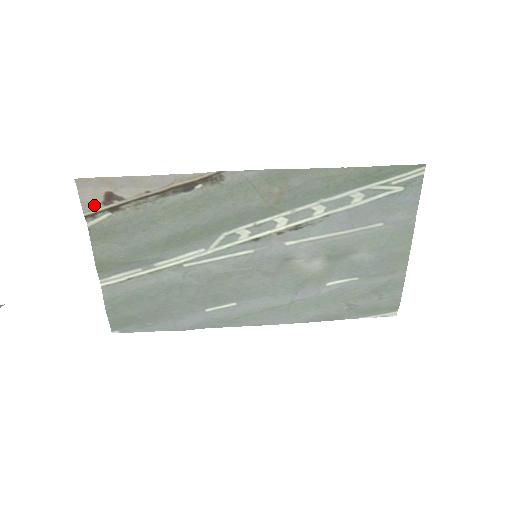
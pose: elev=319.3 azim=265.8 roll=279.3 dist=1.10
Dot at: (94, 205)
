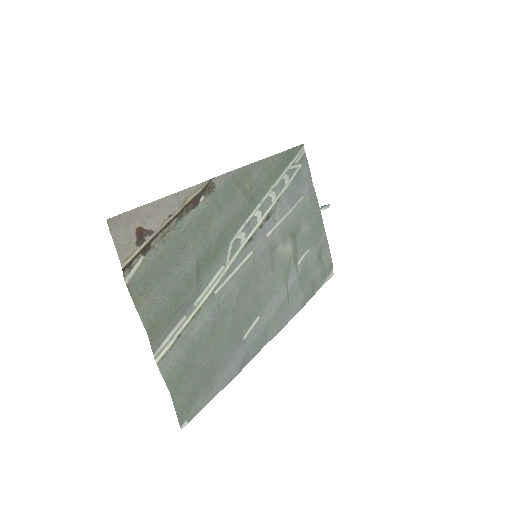
Dot at: (129, 250)
